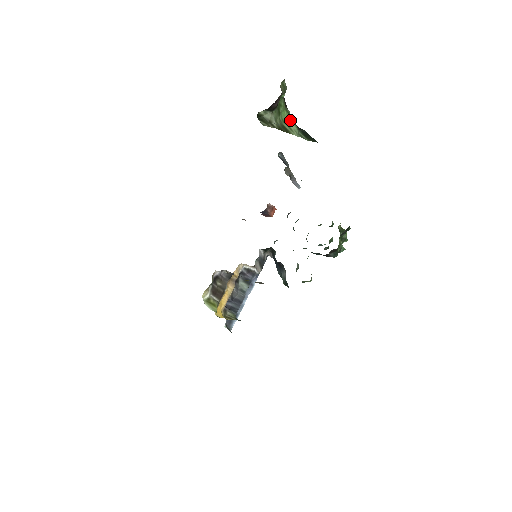
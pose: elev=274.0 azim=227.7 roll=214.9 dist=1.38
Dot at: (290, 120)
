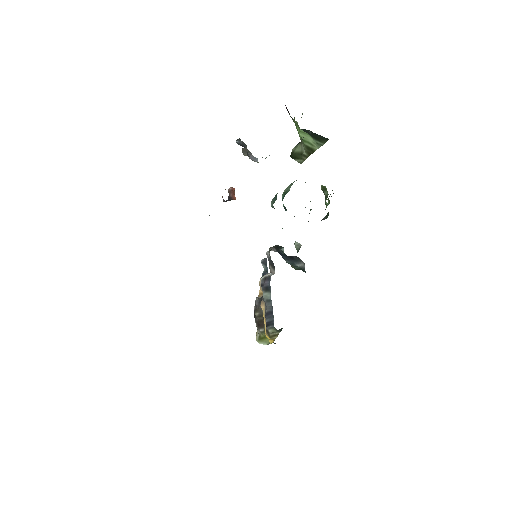
Dot at: (302, 132)
